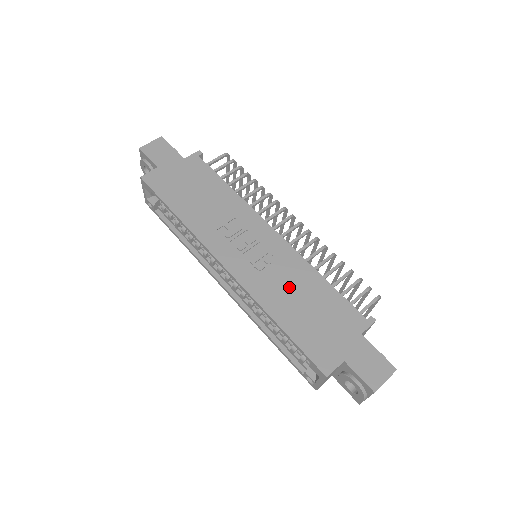
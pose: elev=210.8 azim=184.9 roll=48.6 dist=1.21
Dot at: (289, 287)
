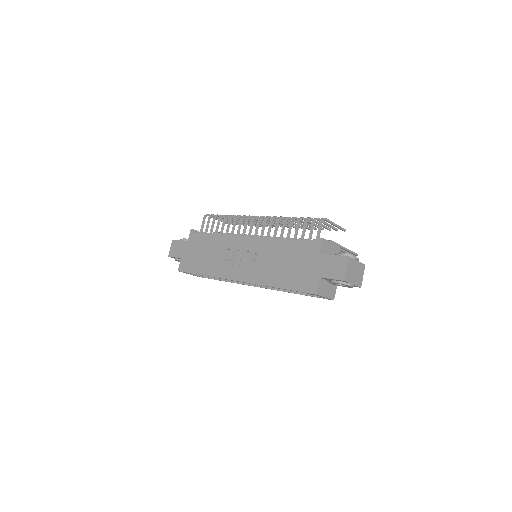
Dot at: (271, 262)
